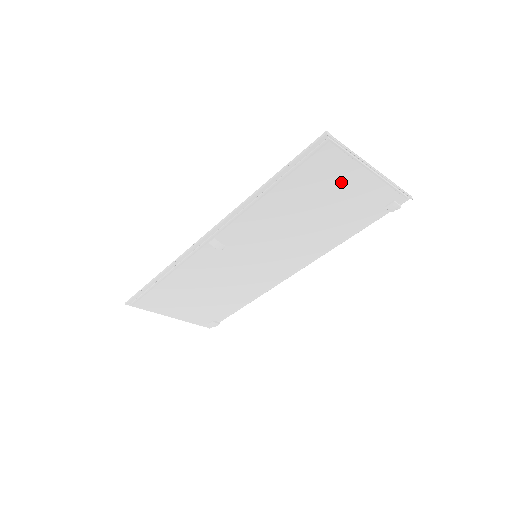
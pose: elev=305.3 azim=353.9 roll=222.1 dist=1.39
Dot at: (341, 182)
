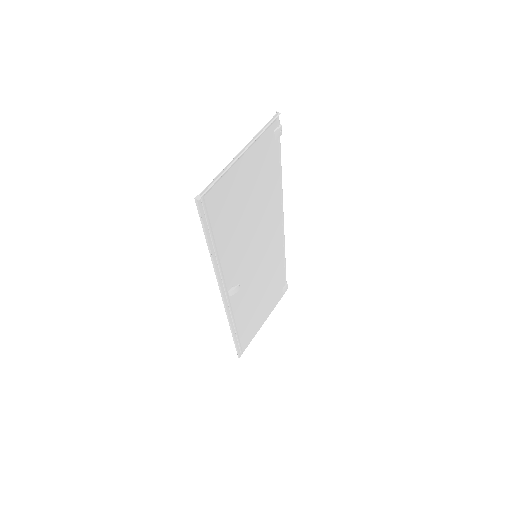
Dot at: (238, 183)
